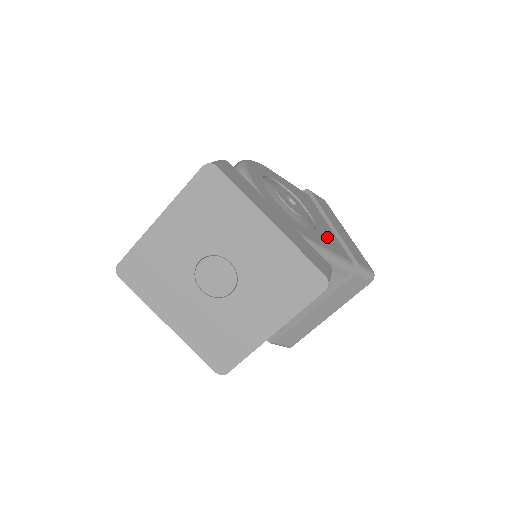
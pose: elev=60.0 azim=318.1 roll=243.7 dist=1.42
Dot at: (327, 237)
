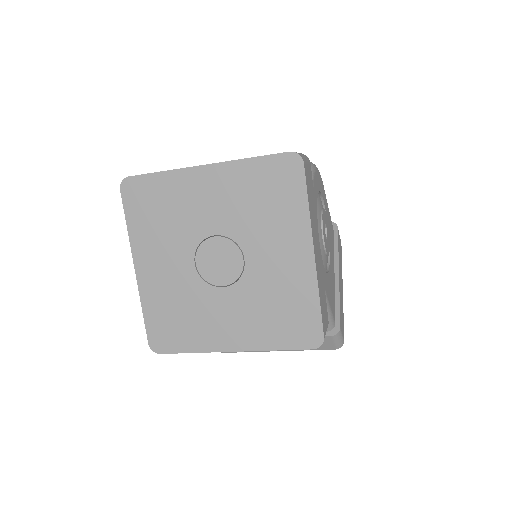
Dot at: (331, 286)
